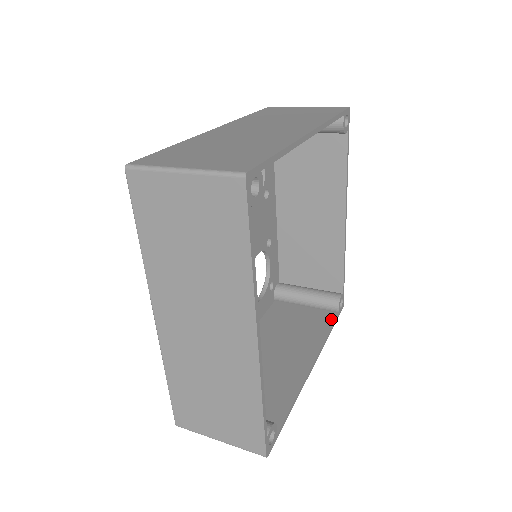
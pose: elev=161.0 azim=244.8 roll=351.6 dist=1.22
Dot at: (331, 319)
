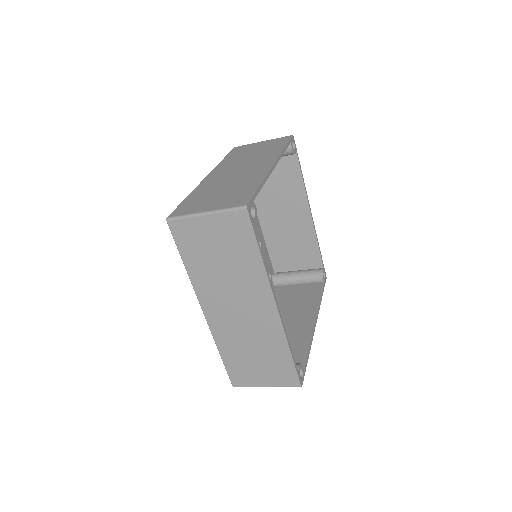
Dot at: (291, 362)
